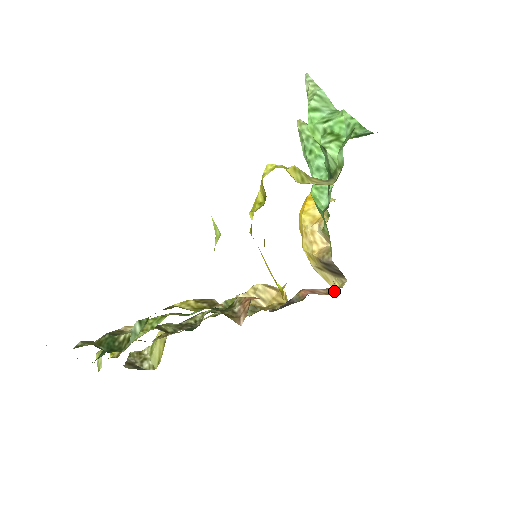
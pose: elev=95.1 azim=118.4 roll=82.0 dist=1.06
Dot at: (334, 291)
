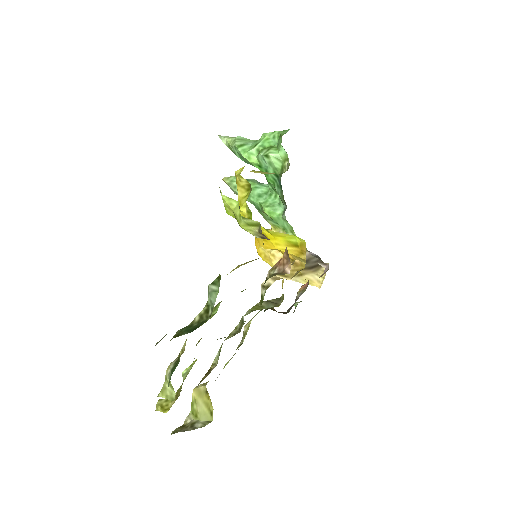
Dot at: (326, 270)
